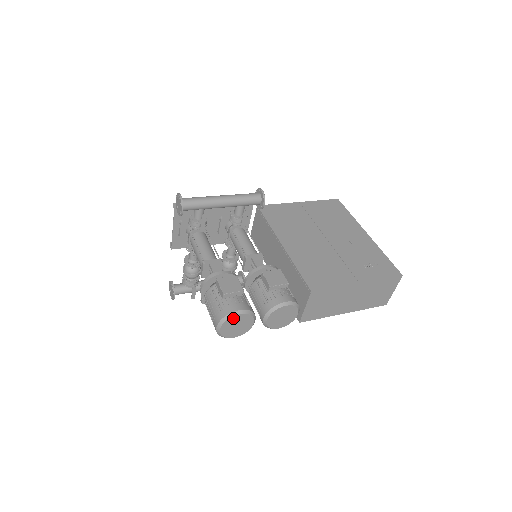
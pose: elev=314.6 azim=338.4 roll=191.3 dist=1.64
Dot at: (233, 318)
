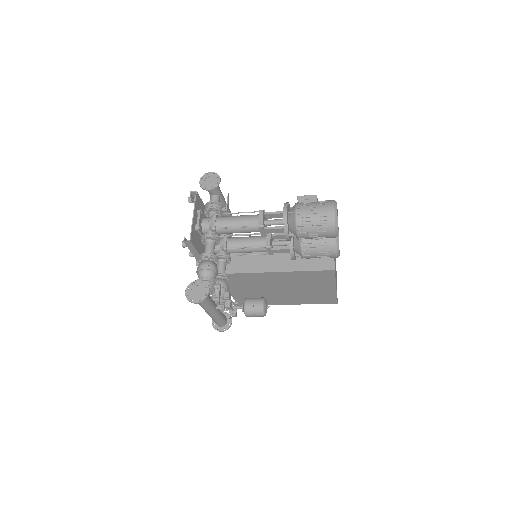
Dot at: occluded
